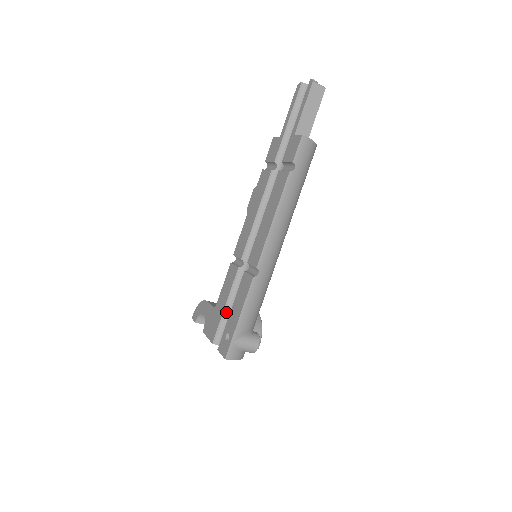
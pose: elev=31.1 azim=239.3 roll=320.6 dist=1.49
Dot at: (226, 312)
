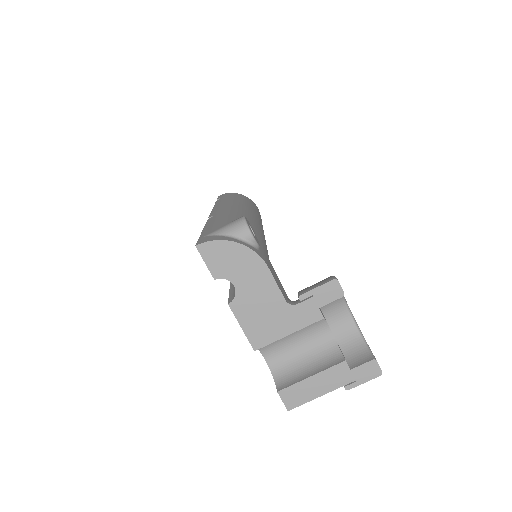
Dot at: occluded
